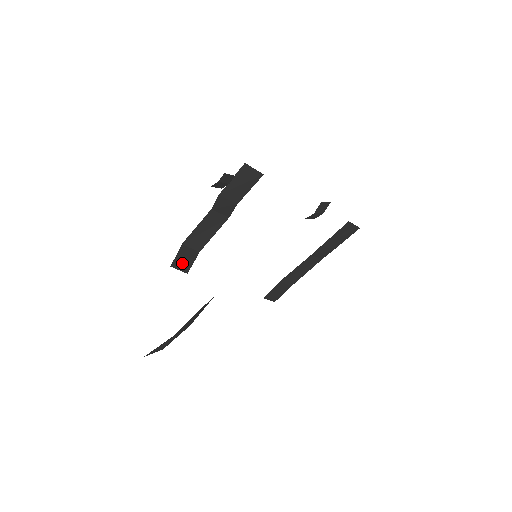
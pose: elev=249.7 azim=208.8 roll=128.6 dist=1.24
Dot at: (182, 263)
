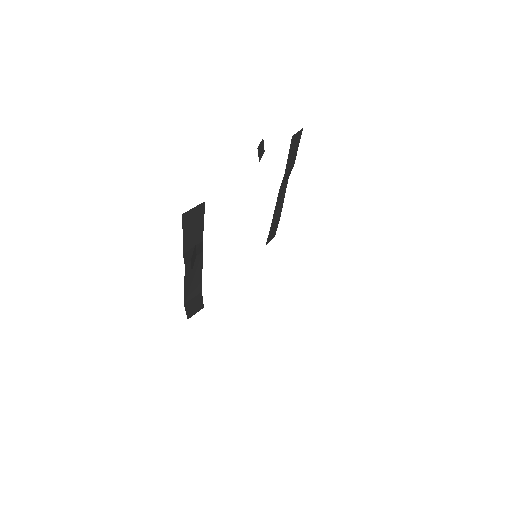
Dot at: (194, 309)
